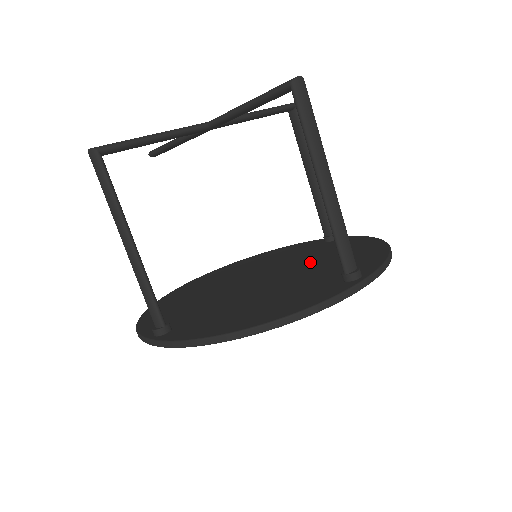
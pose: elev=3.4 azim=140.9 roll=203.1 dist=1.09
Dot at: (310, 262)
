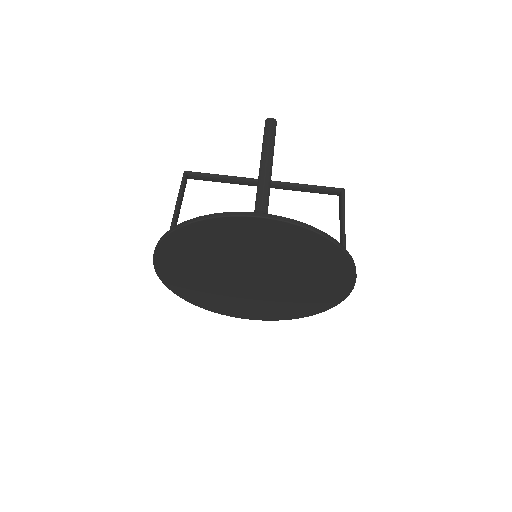
Dot at: occluded
